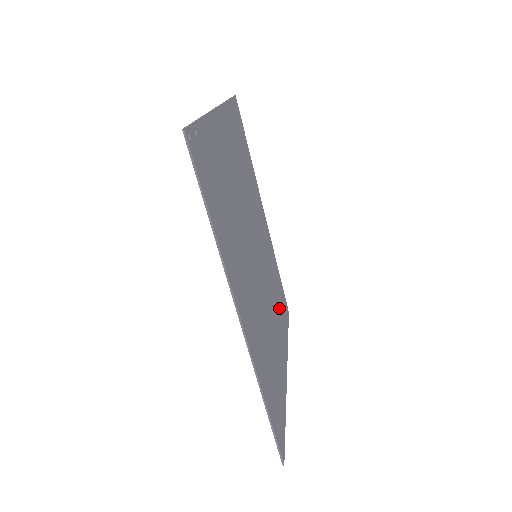
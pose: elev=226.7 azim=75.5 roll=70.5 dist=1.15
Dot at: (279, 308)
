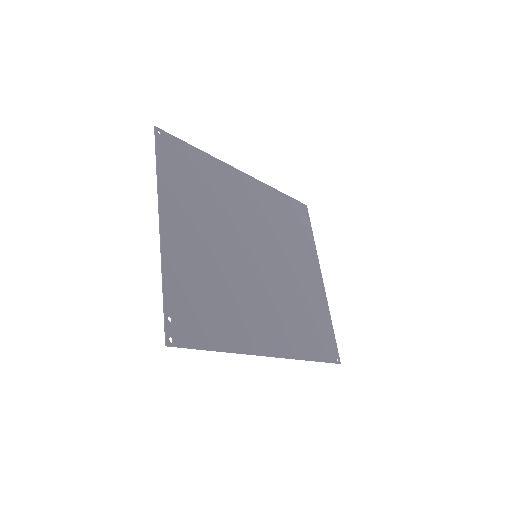
Dot at: (295, 236)
